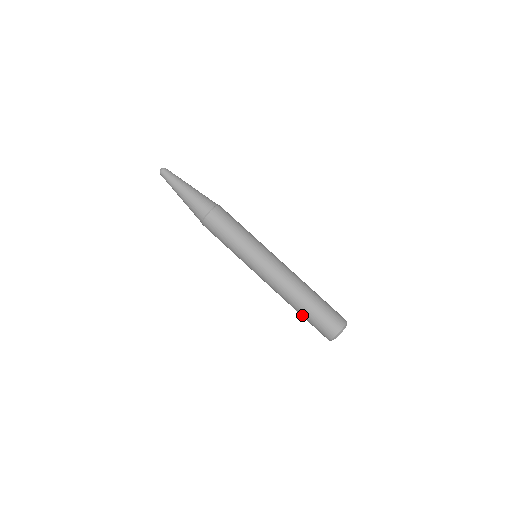
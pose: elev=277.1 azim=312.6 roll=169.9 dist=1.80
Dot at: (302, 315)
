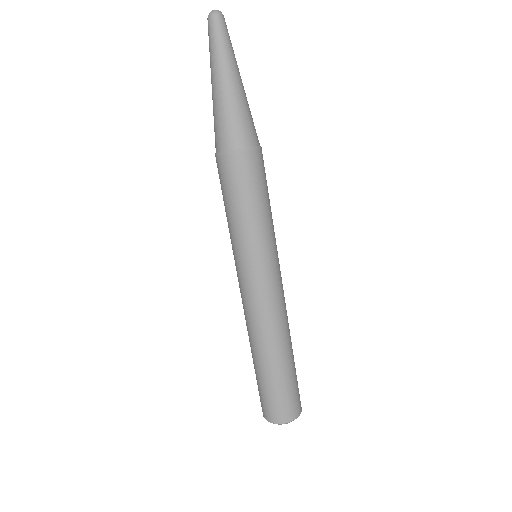
Dot at: (254, 368)
